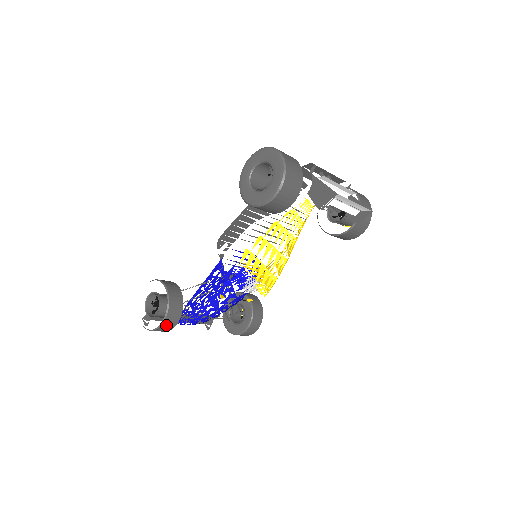
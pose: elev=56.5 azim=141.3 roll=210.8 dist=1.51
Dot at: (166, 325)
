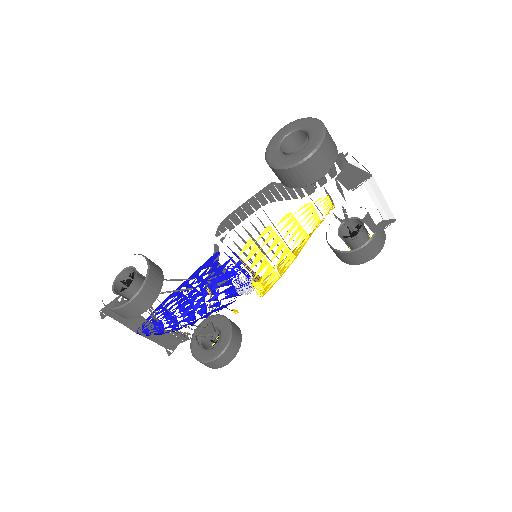
Dot at: (136, 304)
